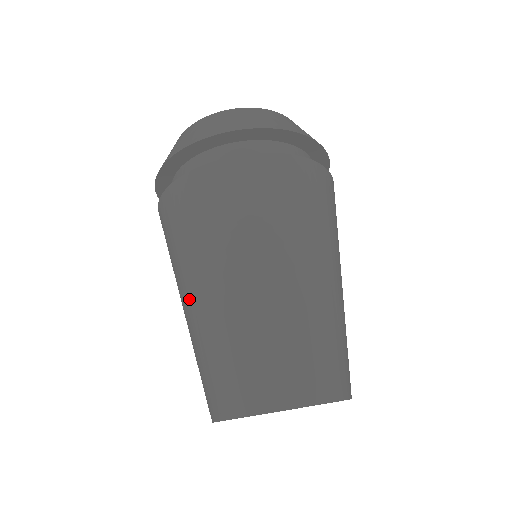
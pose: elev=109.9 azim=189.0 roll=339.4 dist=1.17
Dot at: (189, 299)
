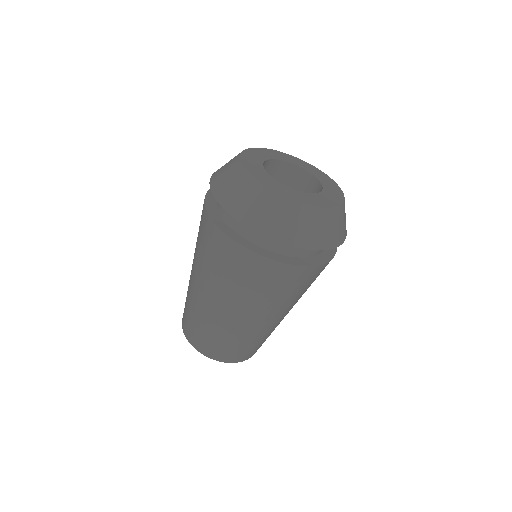
Dot at: occluded
